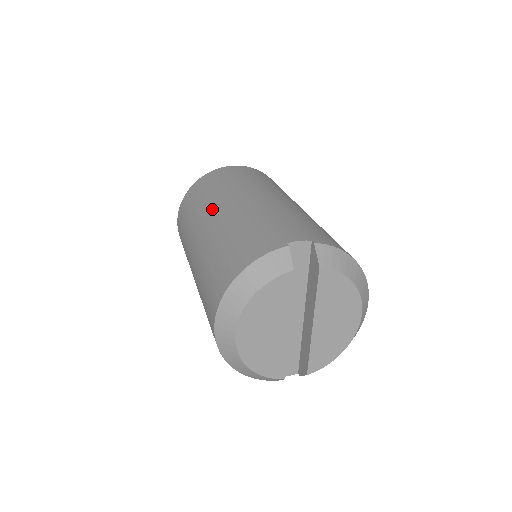
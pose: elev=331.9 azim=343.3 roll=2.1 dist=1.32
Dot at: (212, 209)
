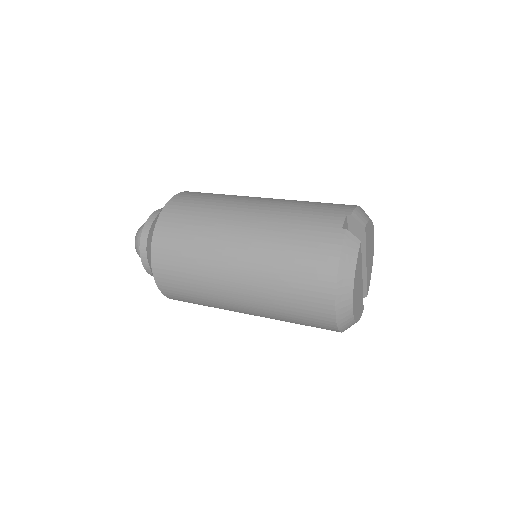
Dot at: (223, 249)
